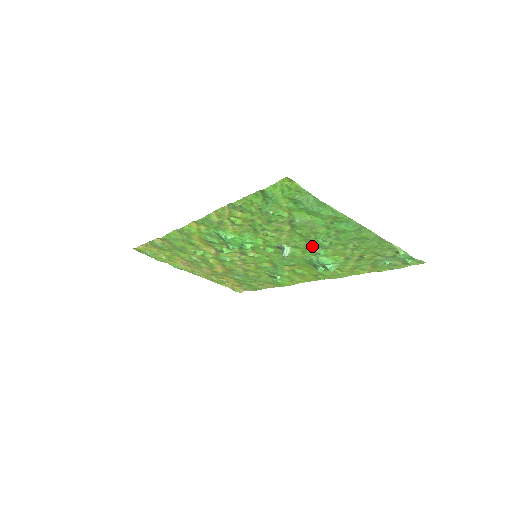
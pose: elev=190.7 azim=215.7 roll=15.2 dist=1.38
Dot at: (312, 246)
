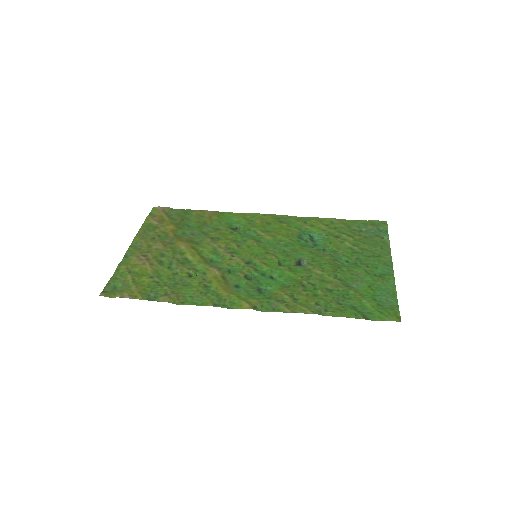
Dot at: (327, 257)
